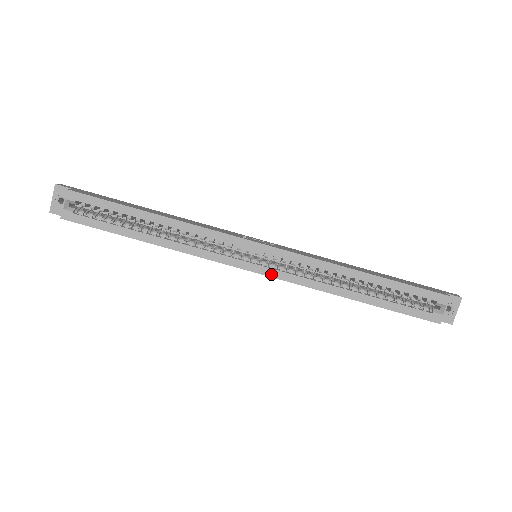
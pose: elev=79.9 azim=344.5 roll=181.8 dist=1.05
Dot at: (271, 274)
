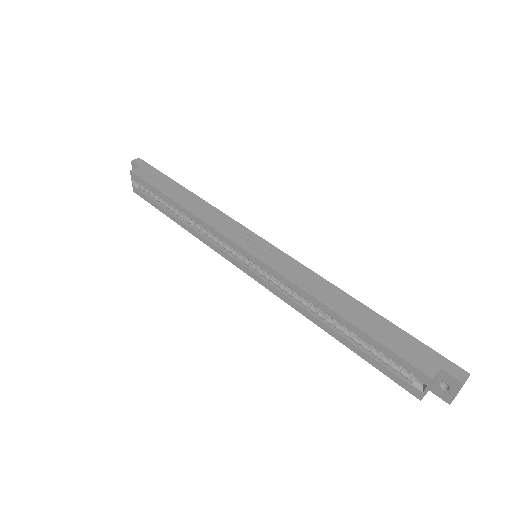
Dot at: (259, 281)
